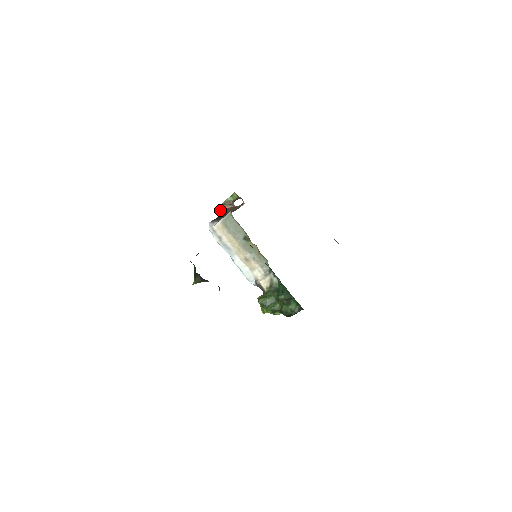
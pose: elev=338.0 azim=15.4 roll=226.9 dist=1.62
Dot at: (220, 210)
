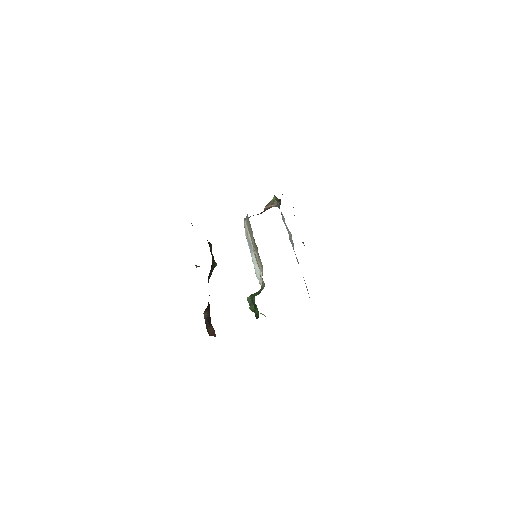
Dot at: (265, 208)
